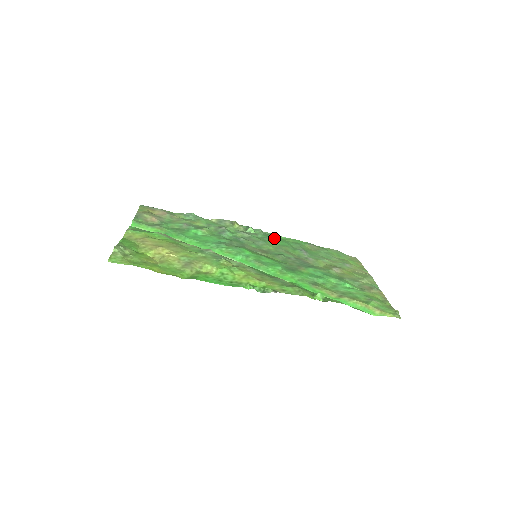
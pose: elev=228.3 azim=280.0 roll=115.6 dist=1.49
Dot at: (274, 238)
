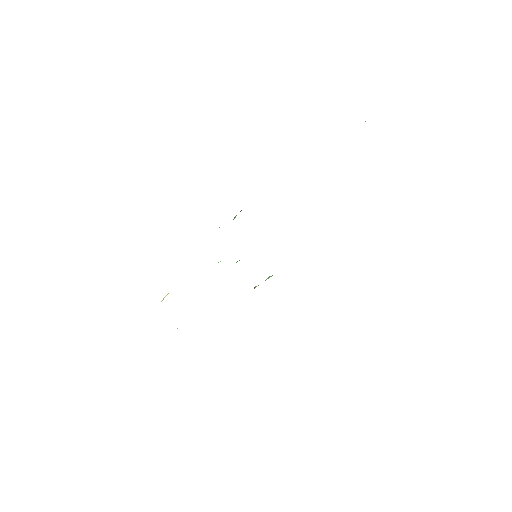
Dot at: occluded
